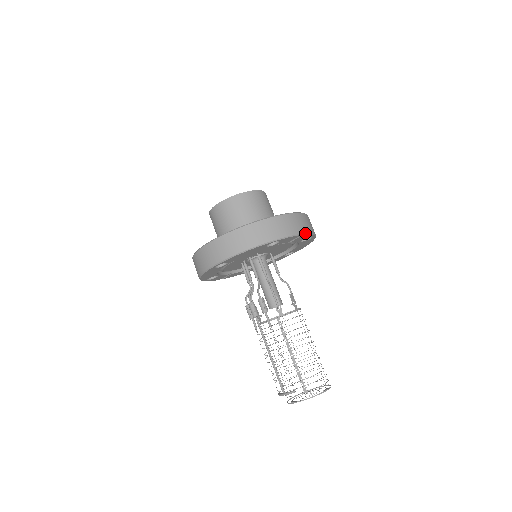
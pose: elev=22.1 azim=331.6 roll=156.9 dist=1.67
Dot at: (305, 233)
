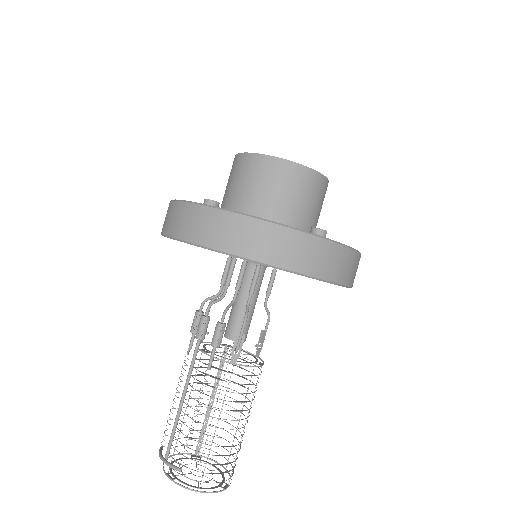
Dot at: (344, 285)
